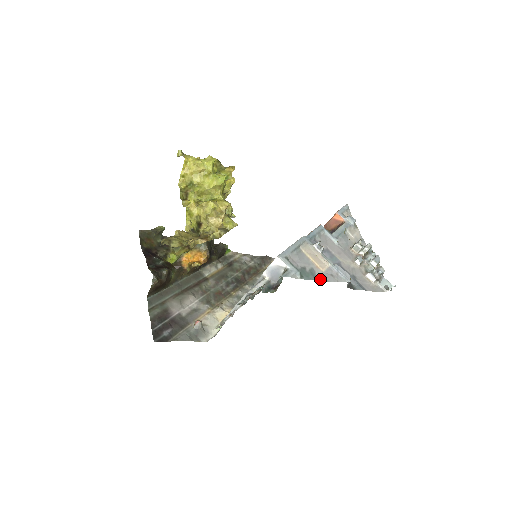
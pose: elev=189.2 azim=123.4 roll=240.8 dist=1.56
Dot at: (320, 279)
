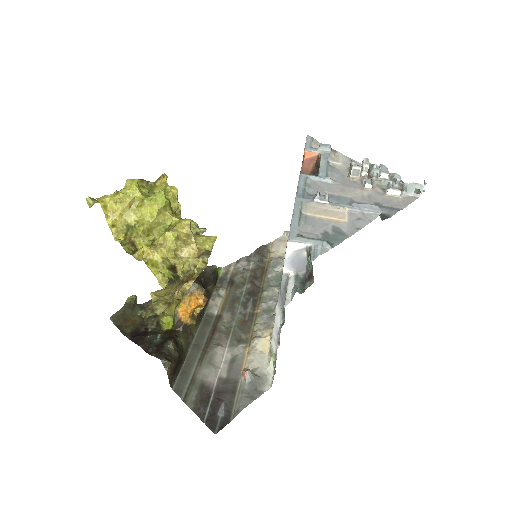
Dot at: (351, 232)
